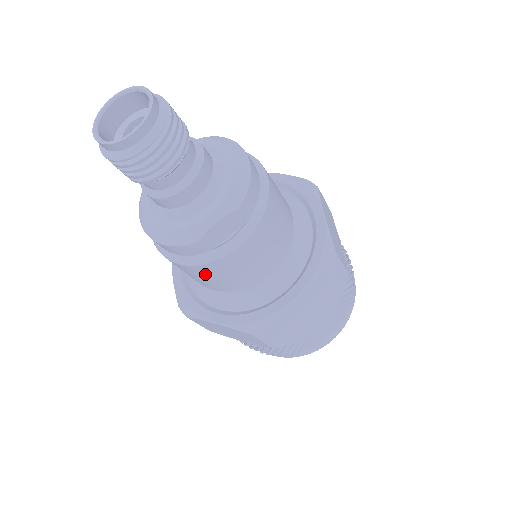
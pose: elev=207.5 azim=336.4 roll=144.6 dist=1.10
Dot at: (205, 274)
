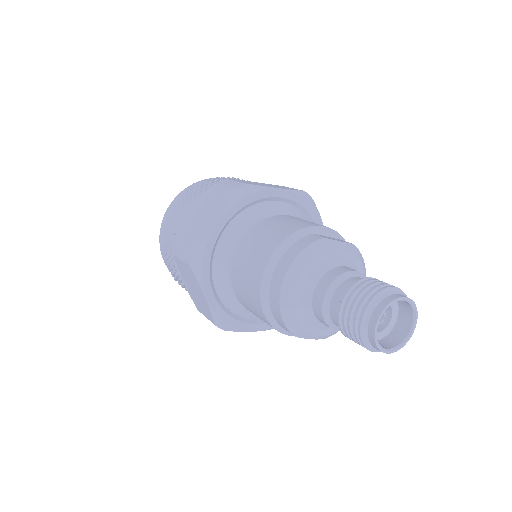
Dot at: (259, 314)
